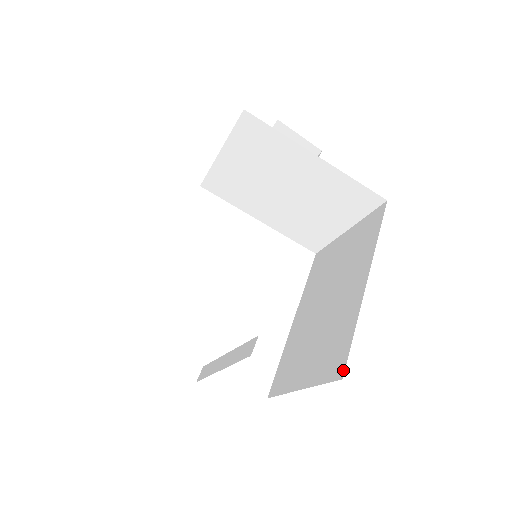
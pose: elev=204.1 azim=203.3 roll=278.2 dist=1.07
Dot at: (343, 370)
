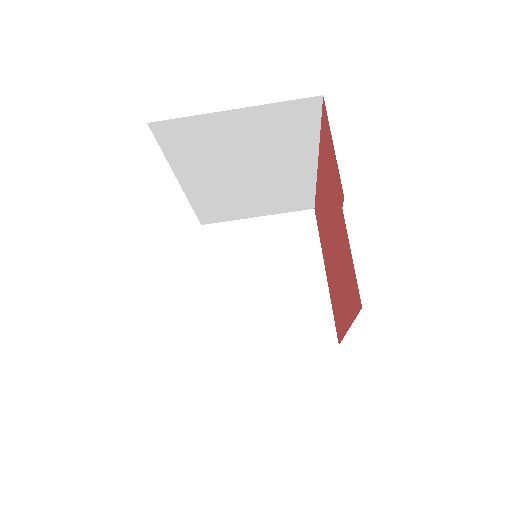
Dot at: occluded
